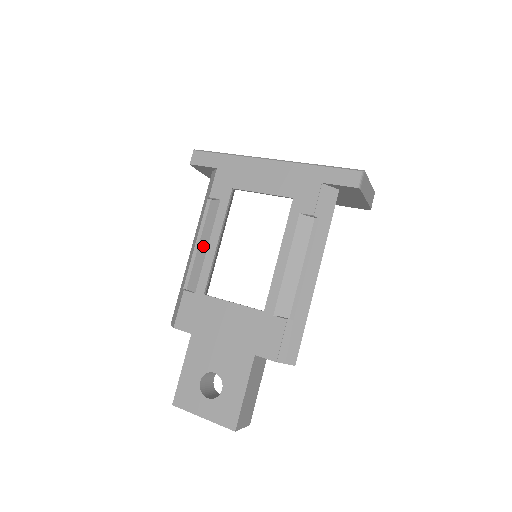
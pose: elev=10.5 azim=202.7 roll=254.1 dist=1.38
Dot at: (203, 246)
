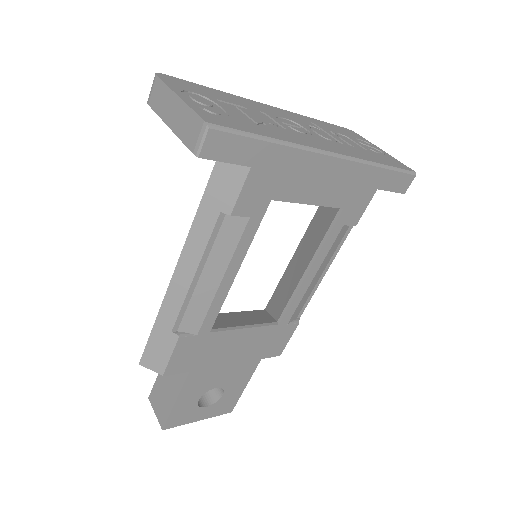
Dot at: (211, 281)
